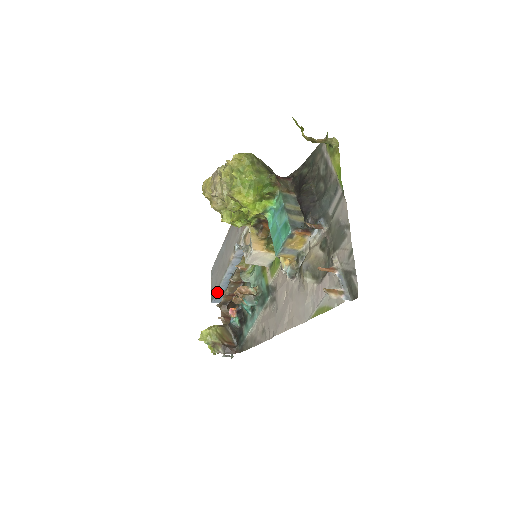
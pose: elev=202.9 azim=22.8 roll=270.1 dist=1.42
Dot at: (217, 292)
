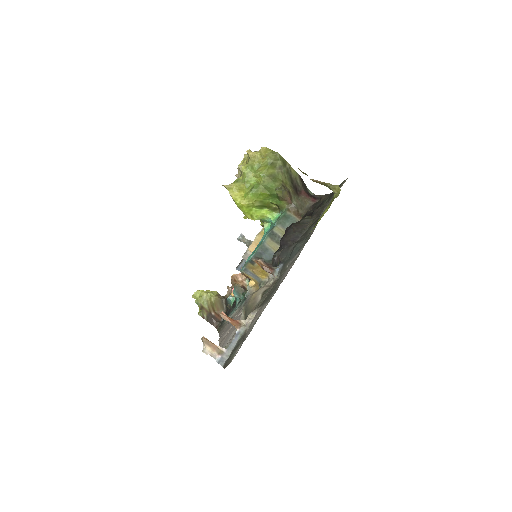
Dot at: (241, 263)
